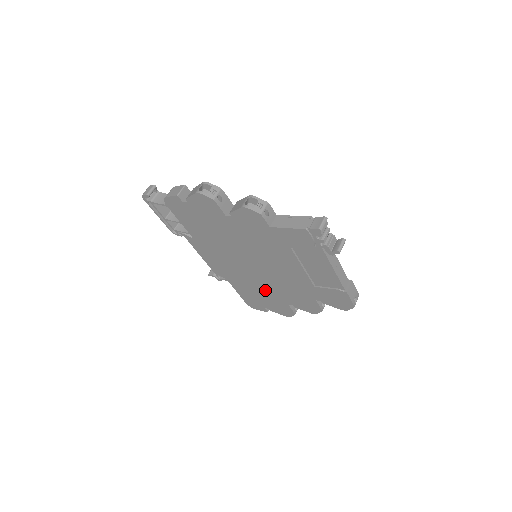
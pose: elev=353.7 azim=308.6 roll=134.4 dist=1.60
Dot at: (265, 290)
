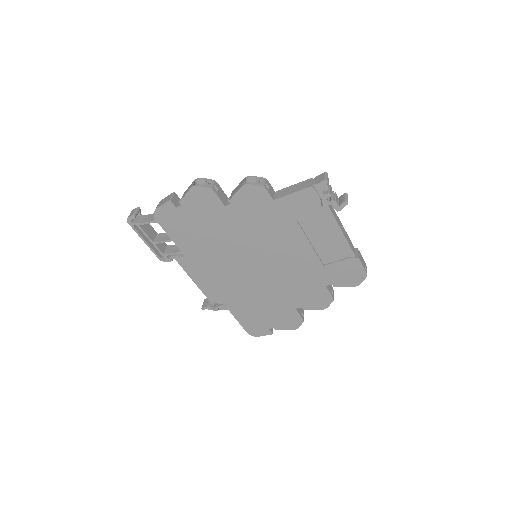
Dot at: (269, 299)
